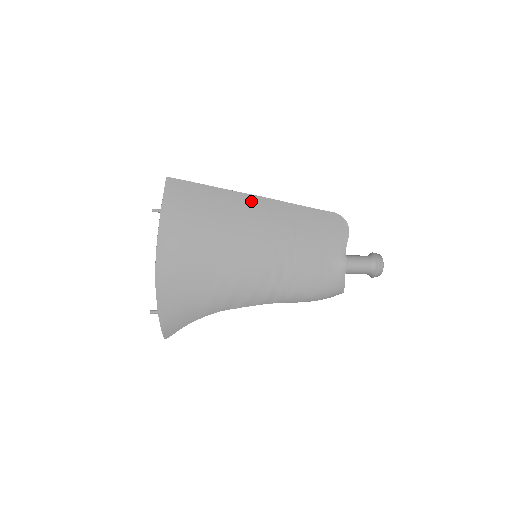
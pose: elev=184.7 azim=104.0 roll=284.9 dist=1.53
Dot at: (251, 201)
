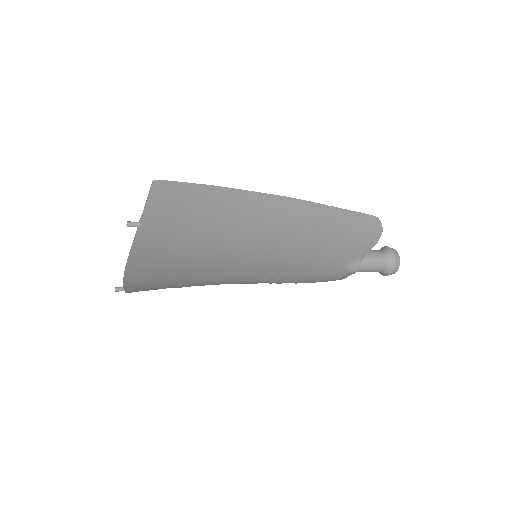
Dot at: (272, 206)
